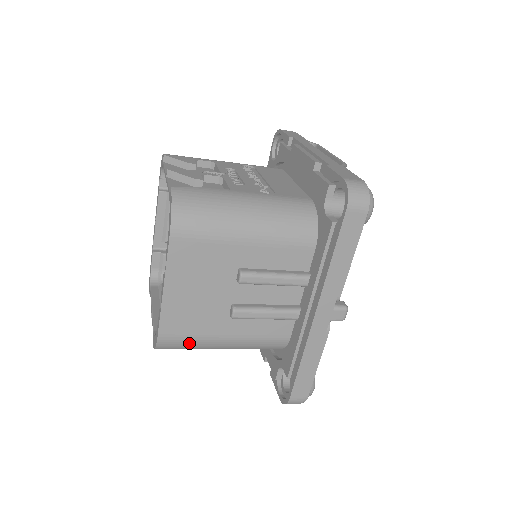
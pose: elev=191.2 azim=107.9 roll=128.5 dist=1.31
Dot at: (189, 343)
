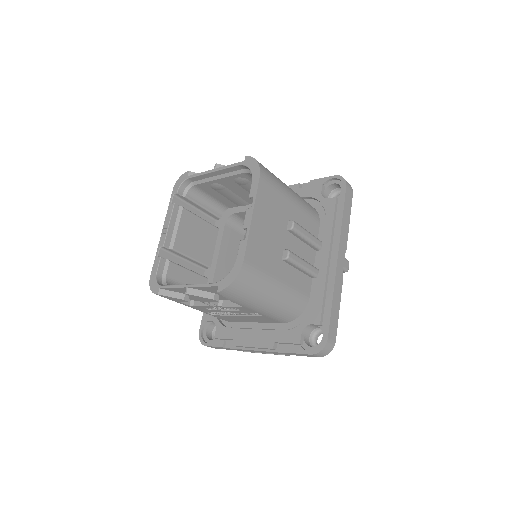
Dot at: (258, 279)
